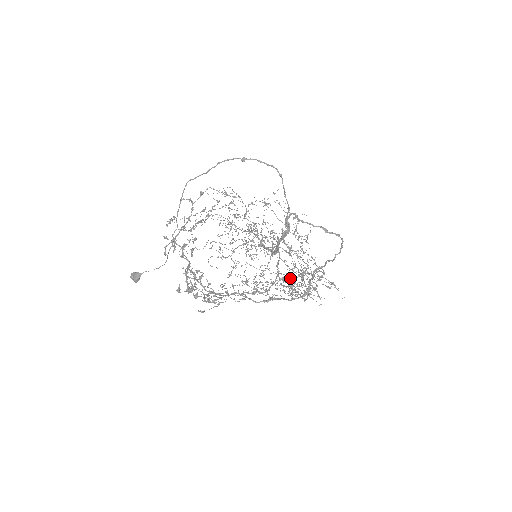
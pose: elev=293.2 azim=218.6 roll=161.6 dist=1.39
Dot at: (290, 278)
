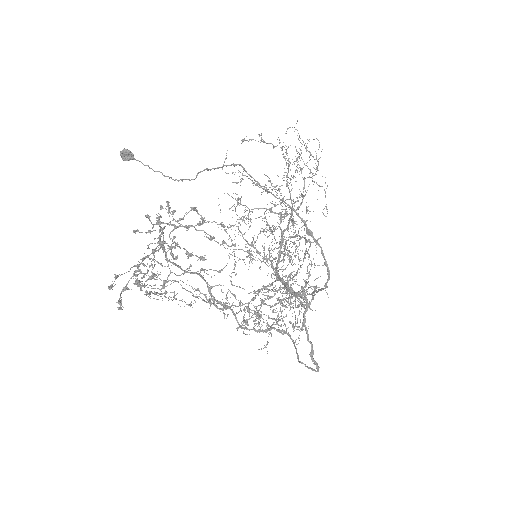
Dot at: (266, 299)
